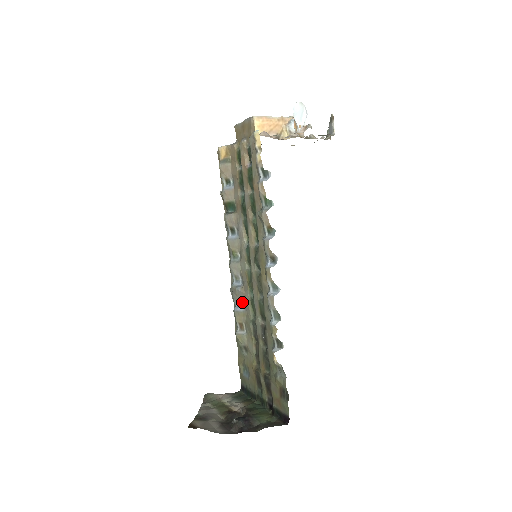
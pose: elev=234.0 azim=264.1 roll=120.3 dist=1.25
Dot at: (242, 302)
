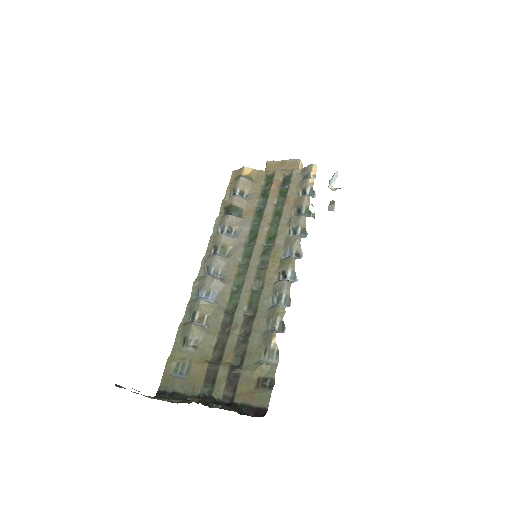
Dot at: (214, 294)
